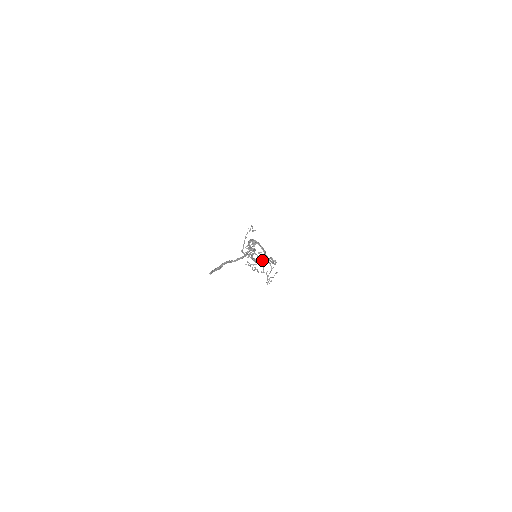
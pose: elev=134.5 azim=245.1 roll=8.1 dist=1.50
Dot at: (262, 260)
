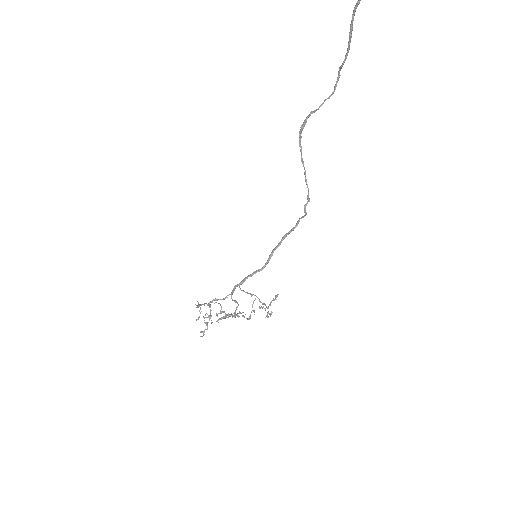
Dot at: (249, 293)
